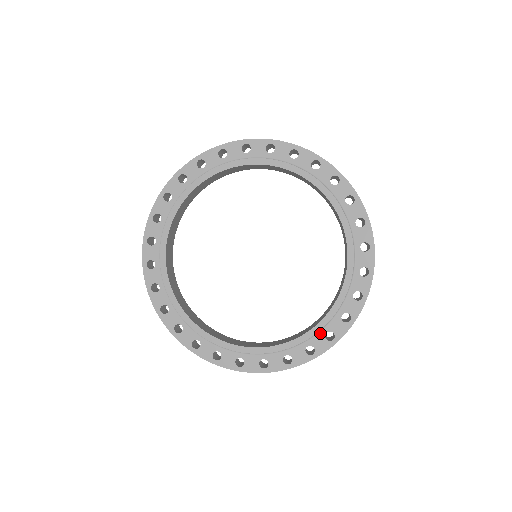
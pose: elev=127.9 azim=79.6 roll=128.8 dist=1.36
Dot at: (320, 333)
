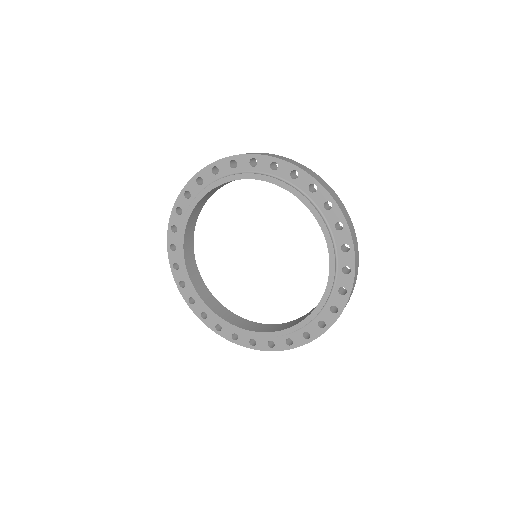
Dot at: (266, 338)
